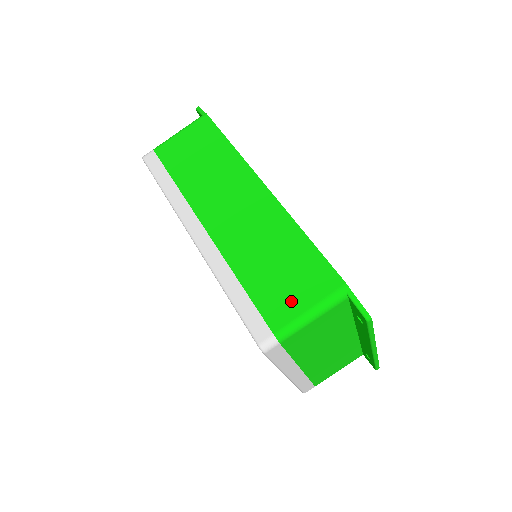
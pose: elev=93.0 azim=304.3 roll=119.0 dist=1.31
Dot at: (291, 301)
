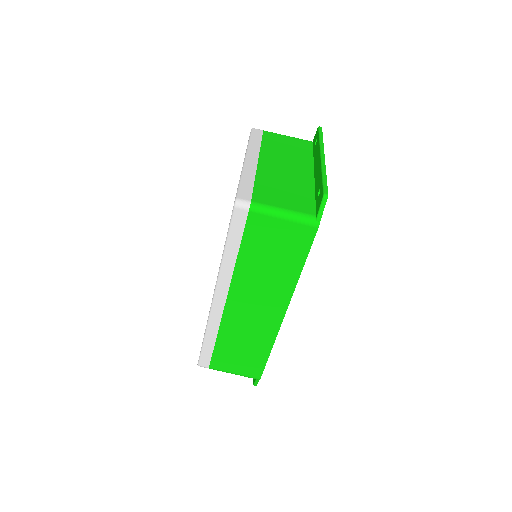
Dot at: (230, 366)
